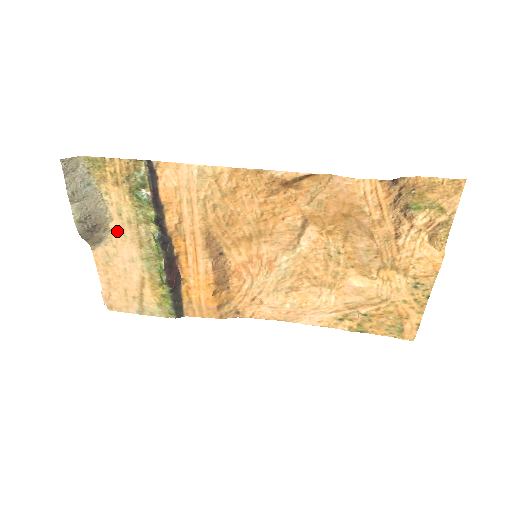
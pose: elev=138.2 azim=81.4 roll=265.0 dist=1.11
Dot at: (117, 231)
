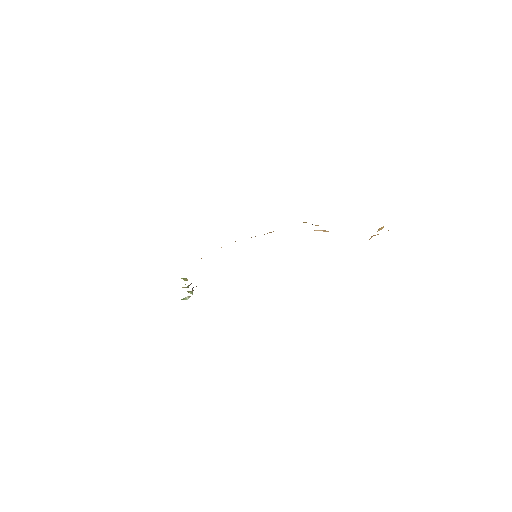
Dot at: occluded
